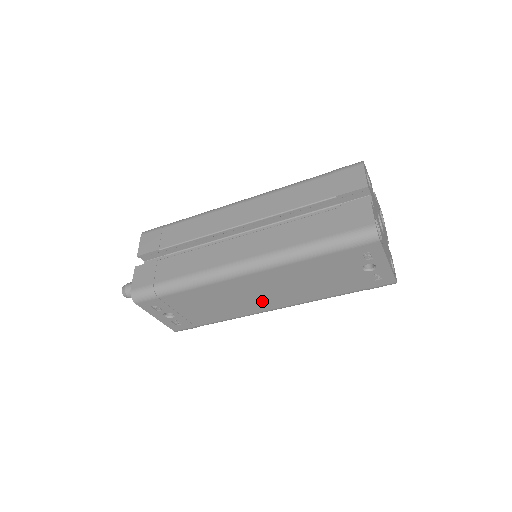
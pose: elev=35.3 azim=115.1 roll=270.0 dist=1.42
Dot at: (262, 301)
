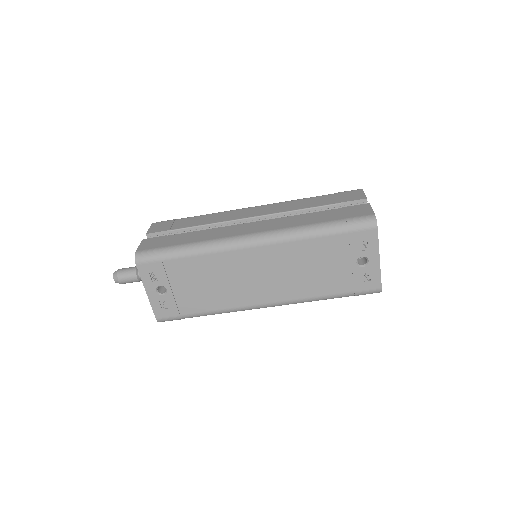
Dot at: (257, 289)
